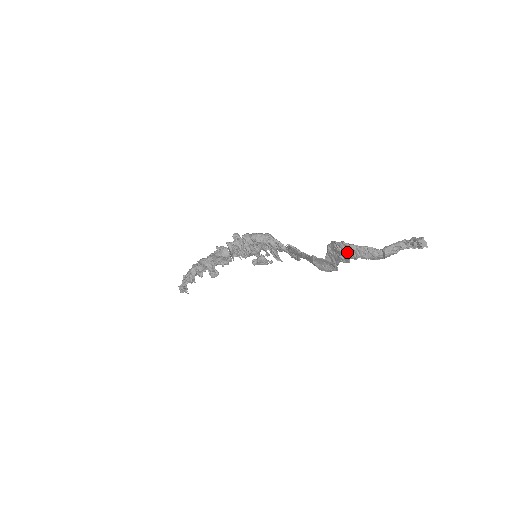
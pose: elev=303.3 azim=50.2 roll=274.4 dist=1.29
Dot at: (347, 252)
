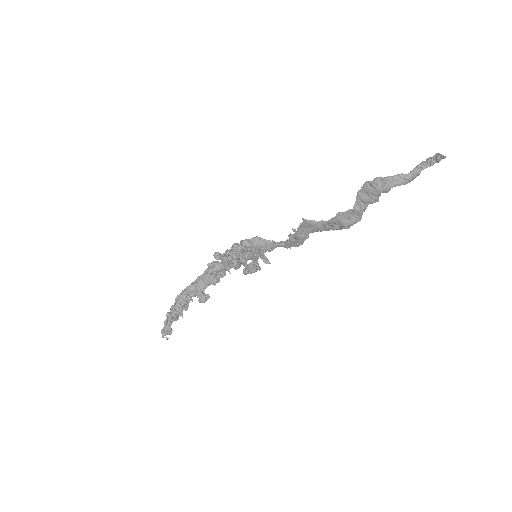
Dot at: (382, 186)
